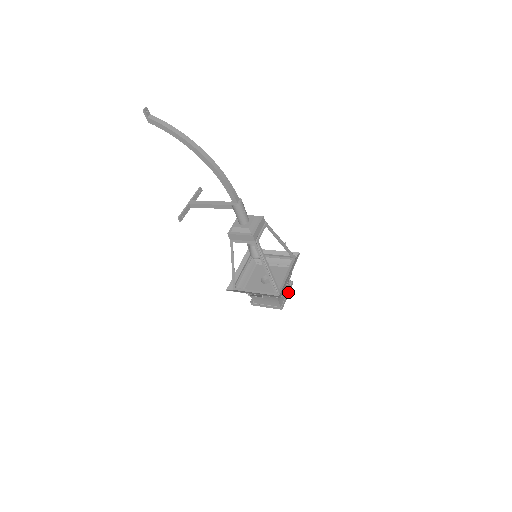
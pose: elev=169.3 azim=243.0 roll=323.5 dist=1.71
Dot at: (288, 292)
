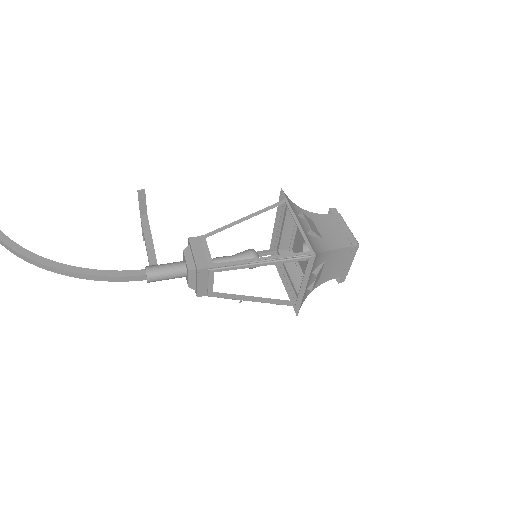
Dot at: (349, 261)
